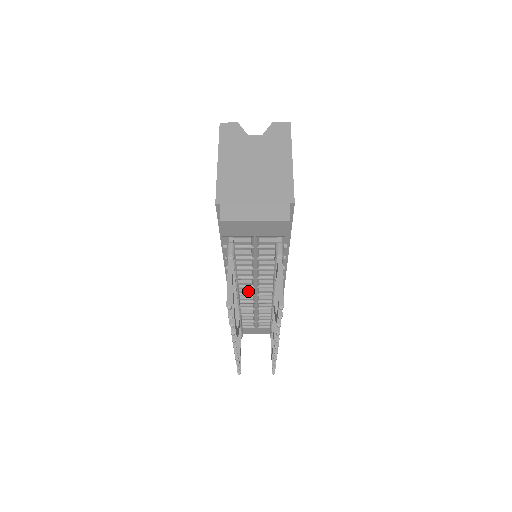
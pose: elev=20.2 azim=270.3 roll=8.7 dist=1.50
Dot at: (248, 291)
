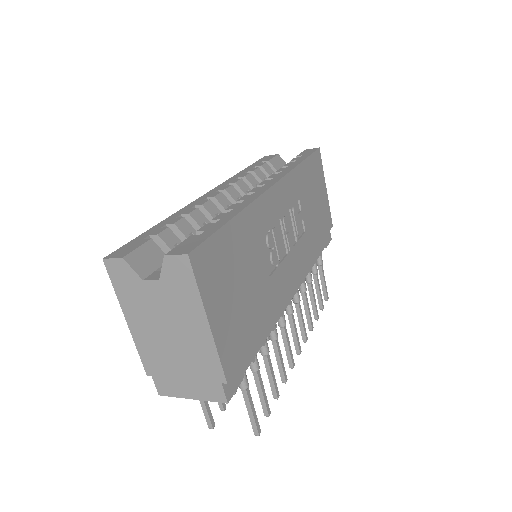
Dot at: occluded
